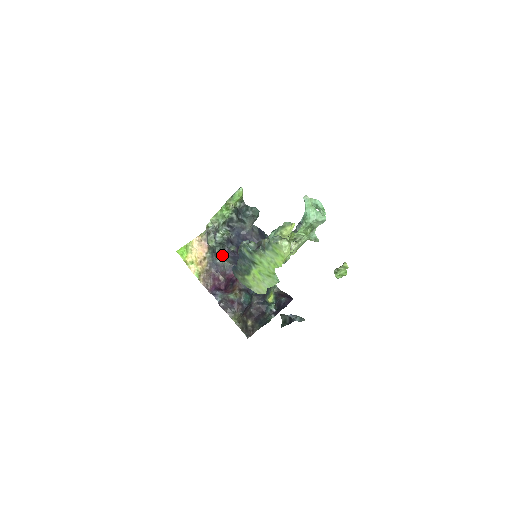
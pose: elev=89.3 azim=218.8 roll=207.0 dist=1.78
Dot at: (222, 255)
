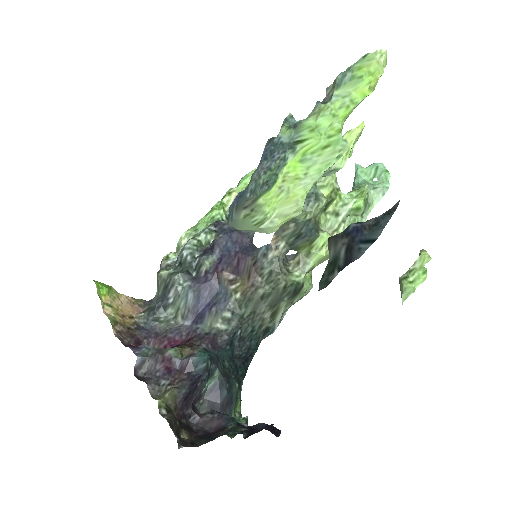
Dot at: (179, 286)
